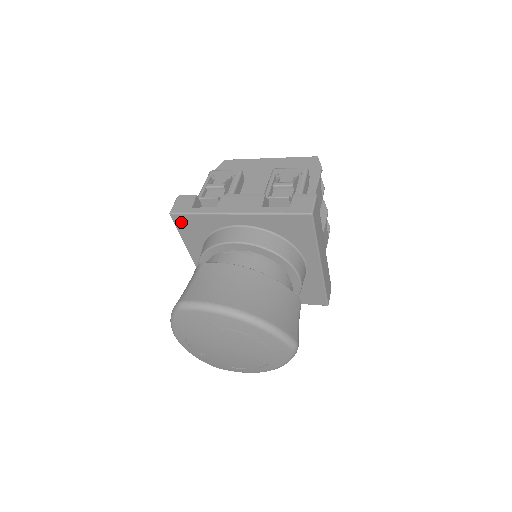
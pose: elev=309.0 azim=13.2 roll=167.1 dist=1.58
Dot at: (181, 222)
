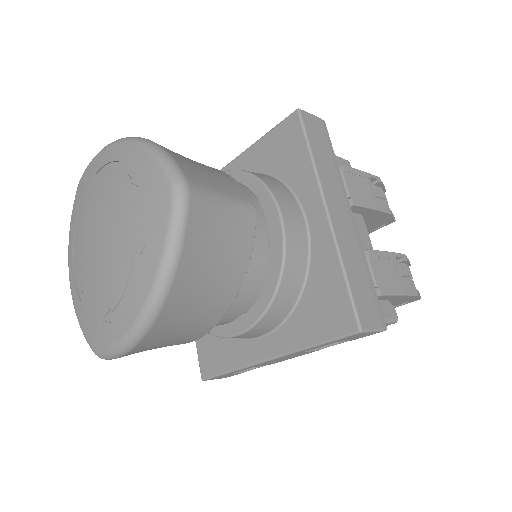
Dot at: occluded
